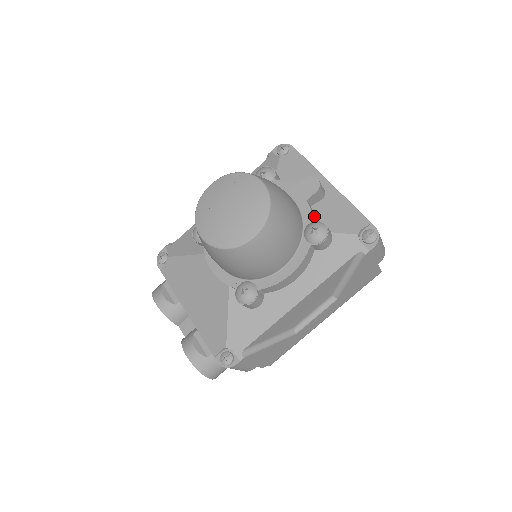
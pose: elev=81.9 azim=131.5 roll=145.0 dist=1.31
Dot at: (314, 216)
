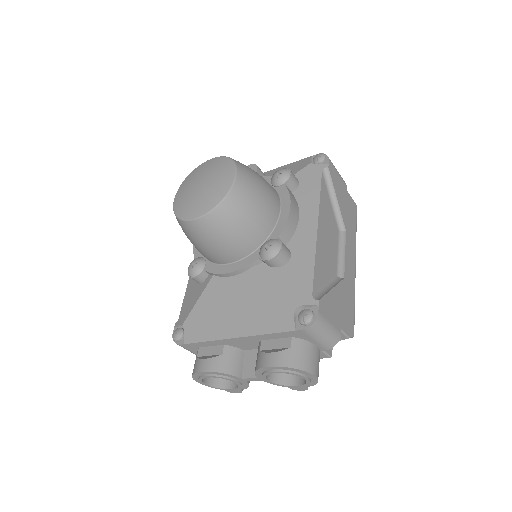
Dot at: occluded
